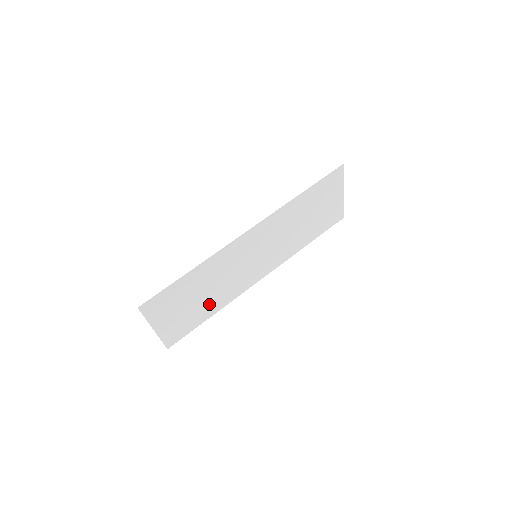
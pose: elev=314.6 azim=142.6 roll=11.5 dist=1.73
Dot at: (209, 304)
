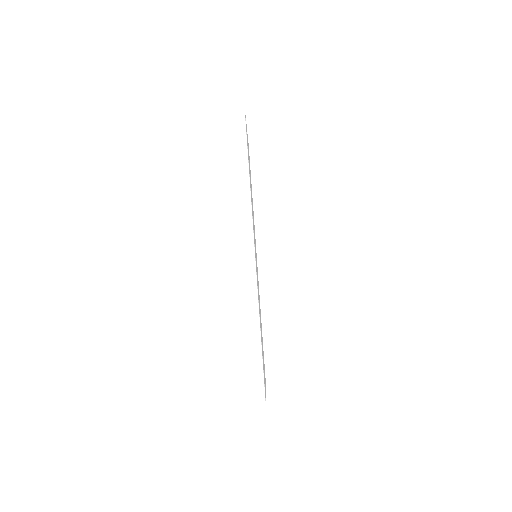
Dot at: (261, 326)
